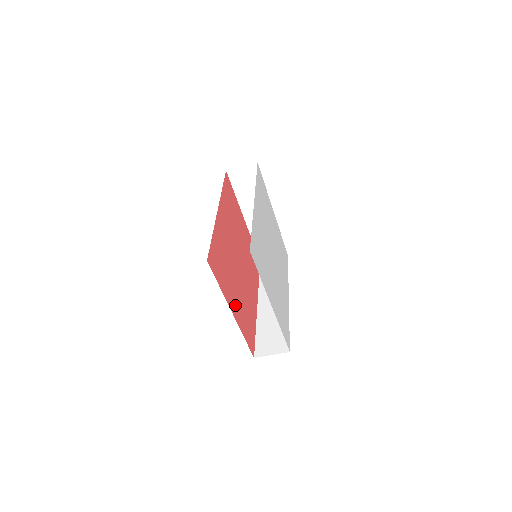
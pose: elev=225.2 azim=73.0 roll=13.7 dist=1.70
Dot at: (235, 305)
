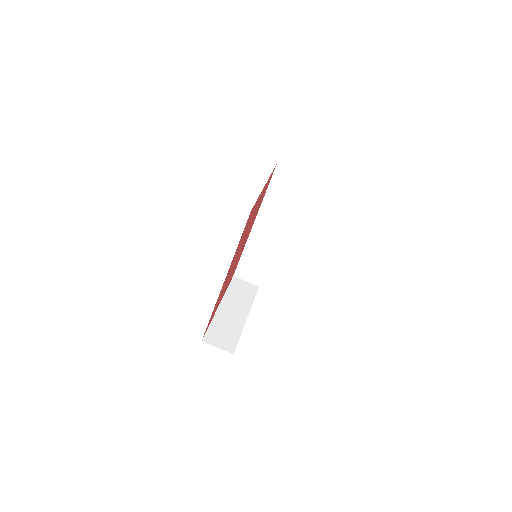
Dot at: occluded
